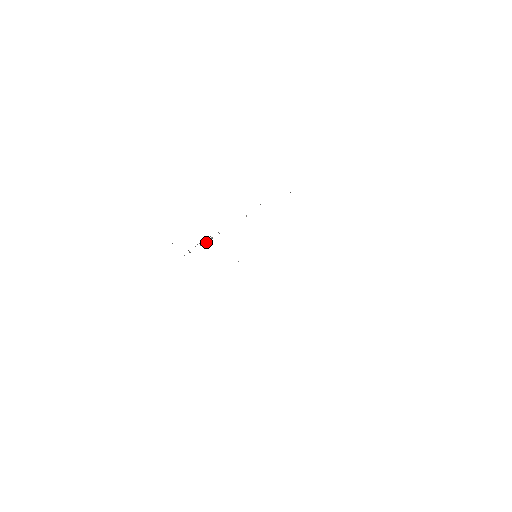
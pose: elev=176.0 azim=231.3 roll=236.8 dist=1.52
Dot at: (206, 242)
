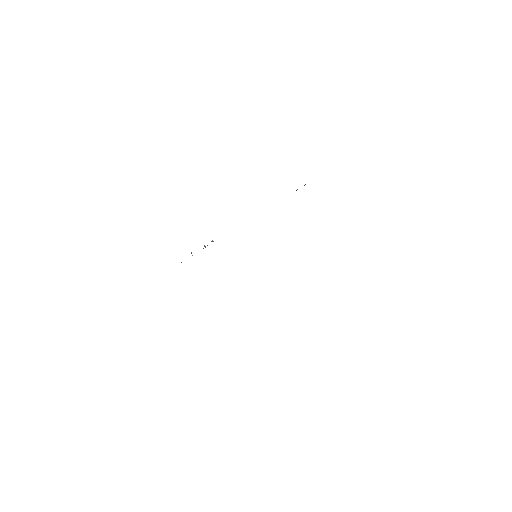
Dot at: (205, 246)
